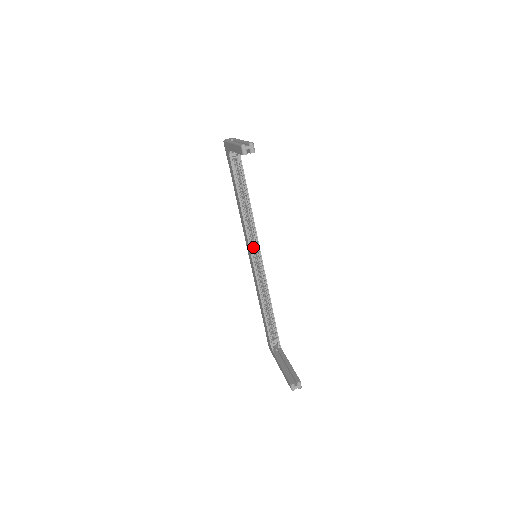
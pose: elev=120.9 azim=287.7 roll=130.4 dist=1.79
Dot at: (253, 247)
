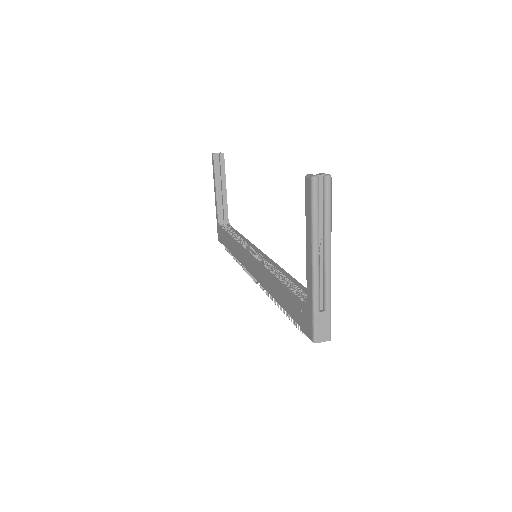
Dot at: occluded
